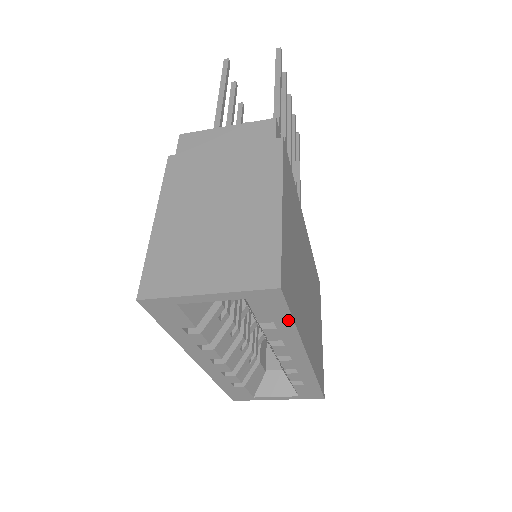
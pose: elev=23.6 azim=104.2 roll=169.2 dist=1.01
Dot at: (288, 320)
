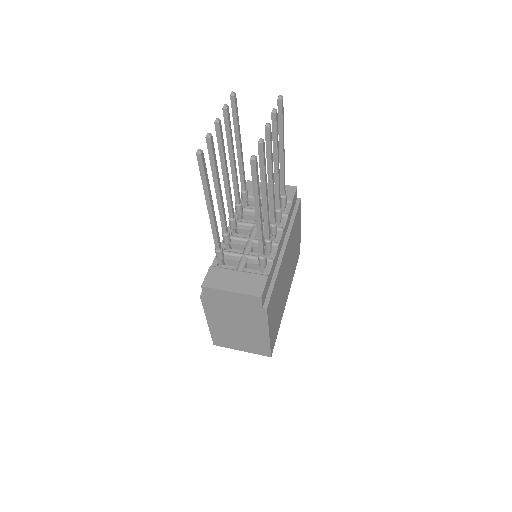
Dot at: occluded
